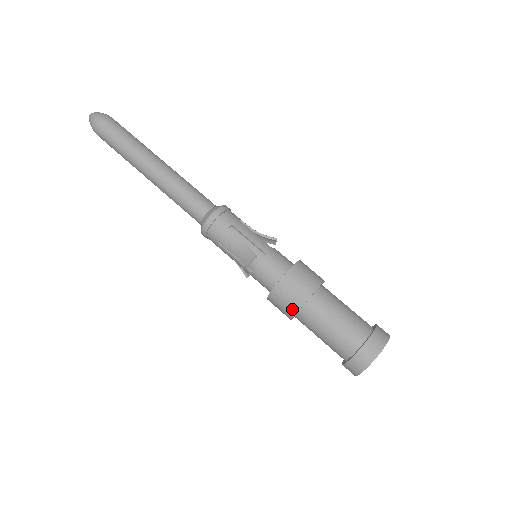
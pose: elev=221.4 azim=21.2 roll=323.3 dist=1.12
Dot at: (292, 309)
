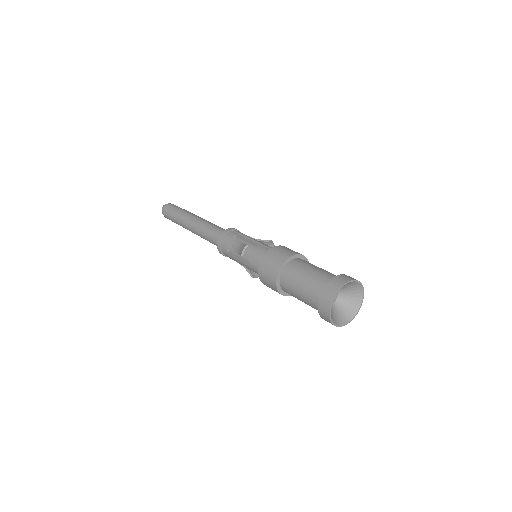
Dot at: (273, 276)
